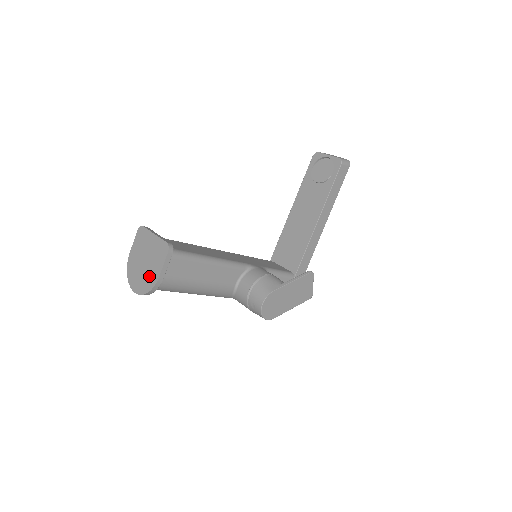
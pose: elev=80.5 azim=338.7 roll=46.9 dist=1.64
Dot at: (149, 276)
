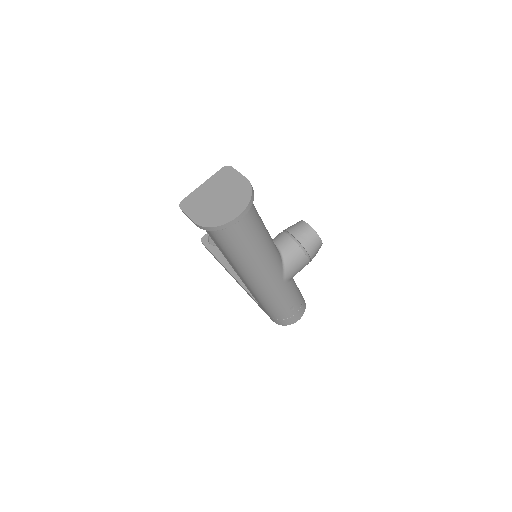
Dot at: (237, 191)
